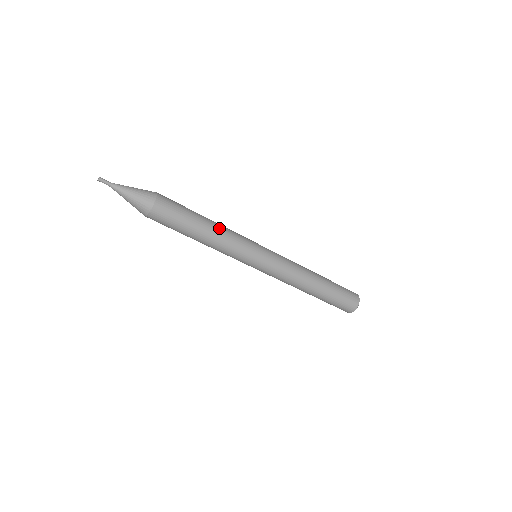
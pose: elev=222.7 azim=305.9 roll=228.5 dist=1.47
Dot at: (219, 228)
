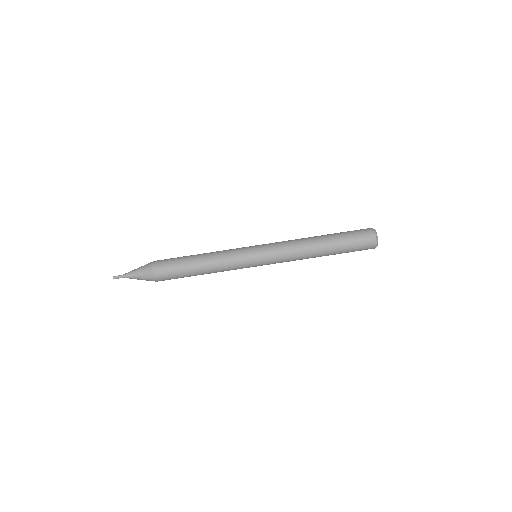
Dot at: (209, 253)
